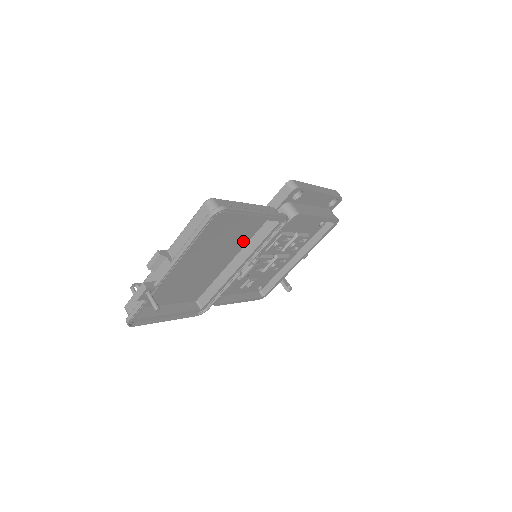
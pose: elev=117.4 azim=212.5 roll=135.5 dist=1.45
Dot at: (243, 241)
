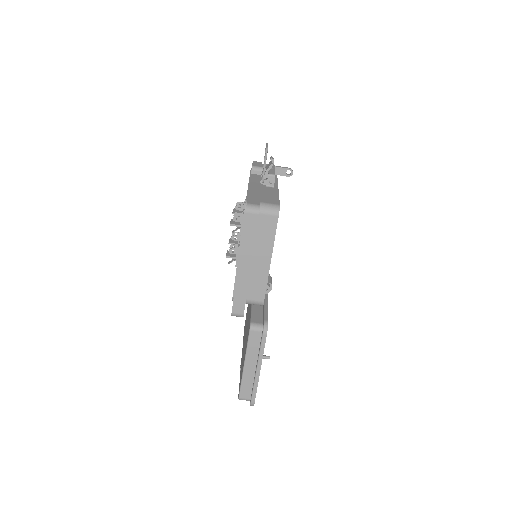
Dot at: occluded
